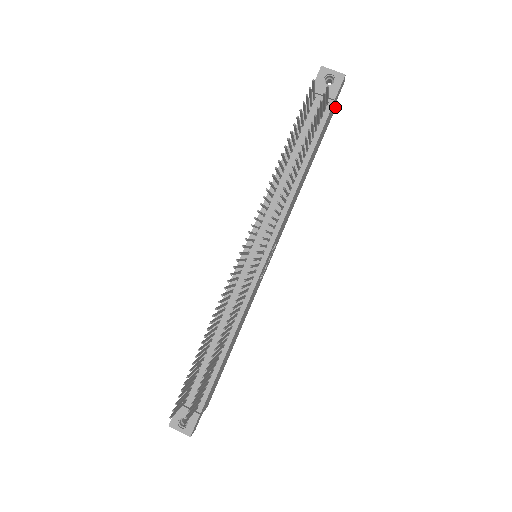
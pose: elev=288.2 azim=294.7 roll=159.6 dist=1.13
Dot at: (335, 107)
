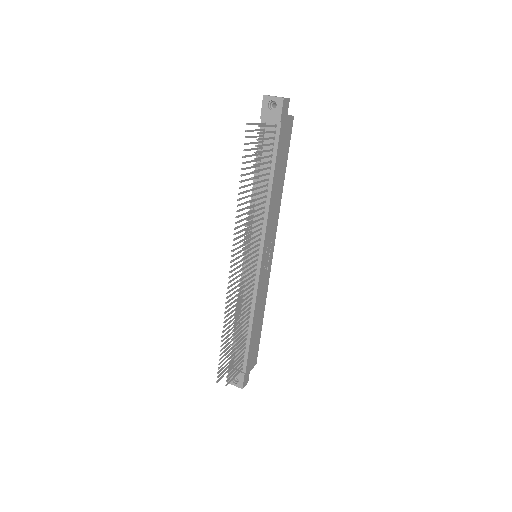
Dot at: (292, 118)
